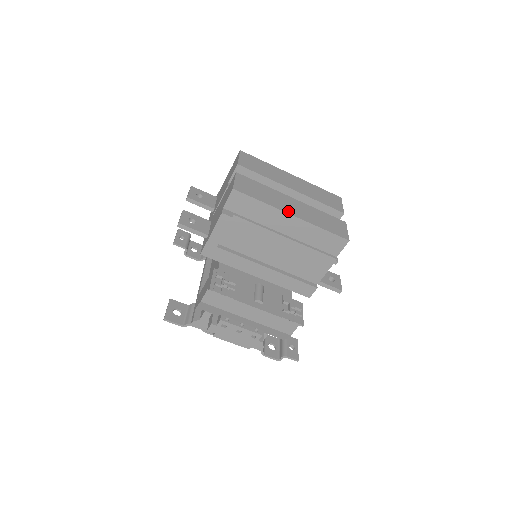
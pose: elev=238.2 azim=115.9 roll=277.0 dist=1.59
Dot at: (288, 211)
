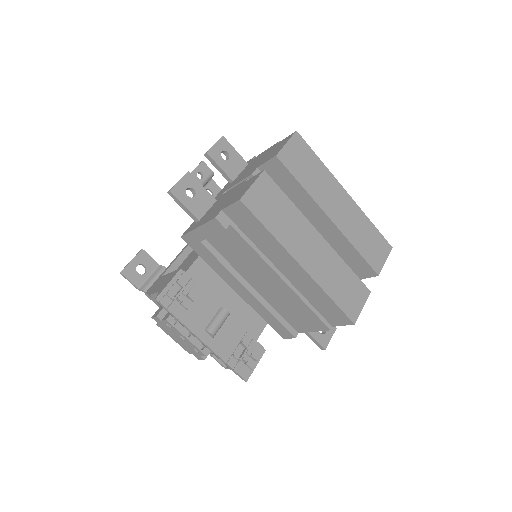
Dot at: (298, 256)
